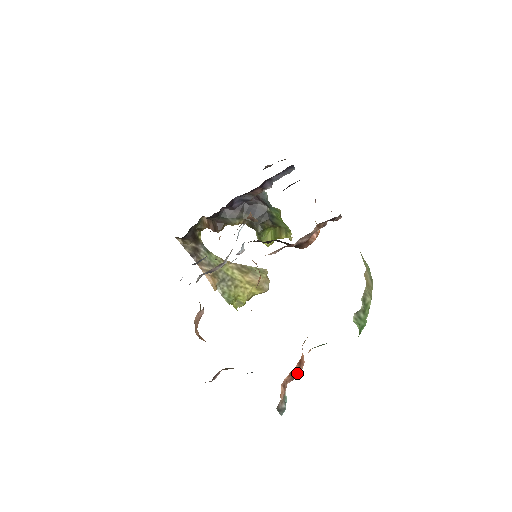
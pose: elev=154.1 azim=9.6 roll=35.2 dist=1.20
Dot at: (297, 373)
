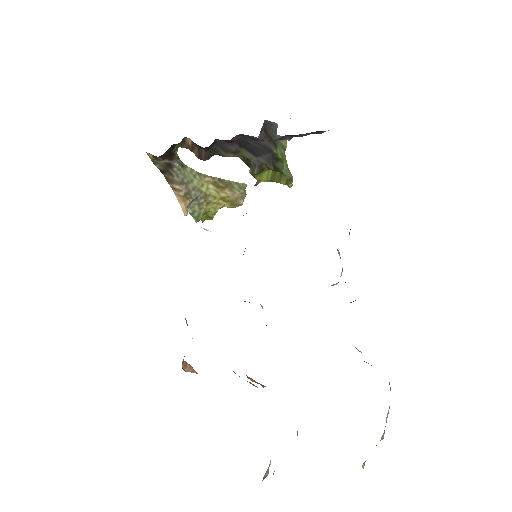
Dot at: occluded
